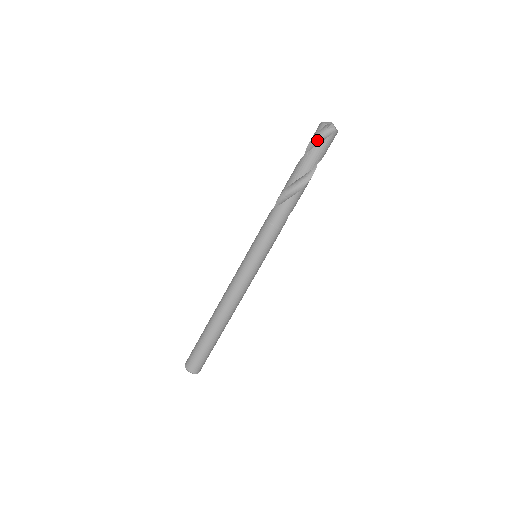
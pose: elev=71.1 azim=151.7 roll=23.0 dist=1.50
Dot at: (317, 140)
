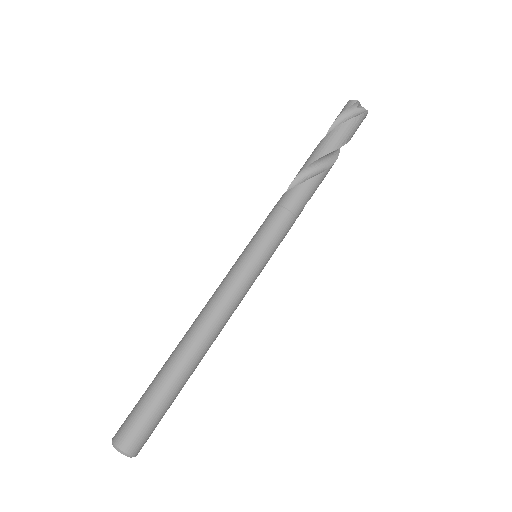
Dot at: (344, 119)
